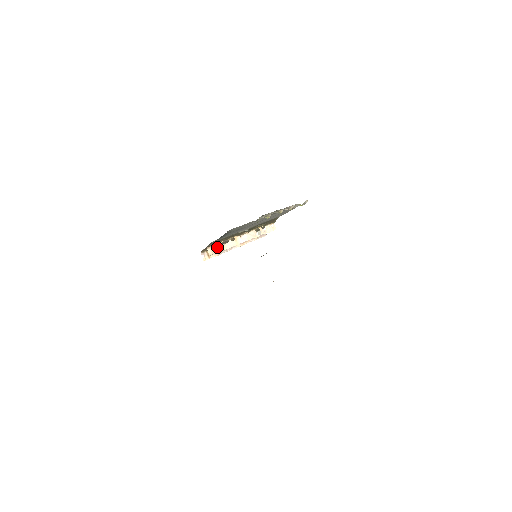
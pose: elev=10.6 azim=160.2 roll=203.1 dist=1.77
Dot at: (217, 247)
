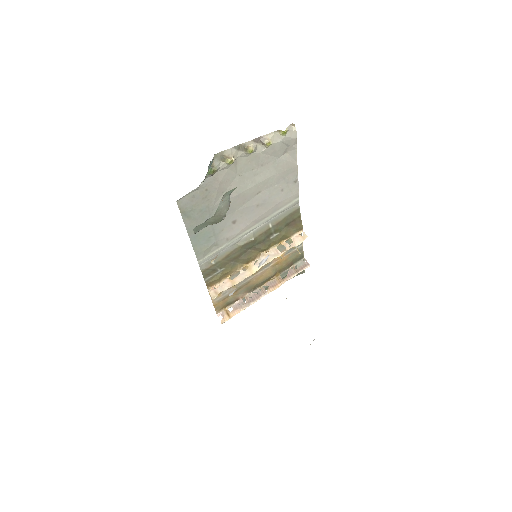
Dot at: (223, 285)
